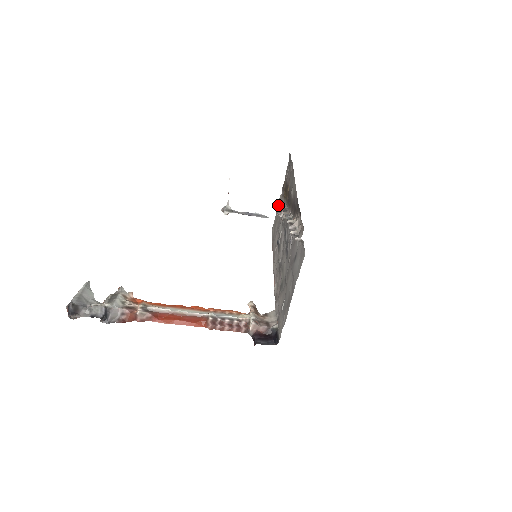
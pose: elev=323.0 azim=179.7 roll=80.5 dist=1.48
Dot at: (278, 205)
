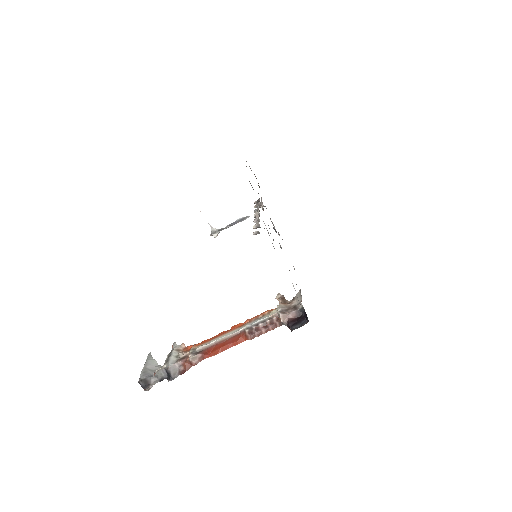
Dot at: occluded
